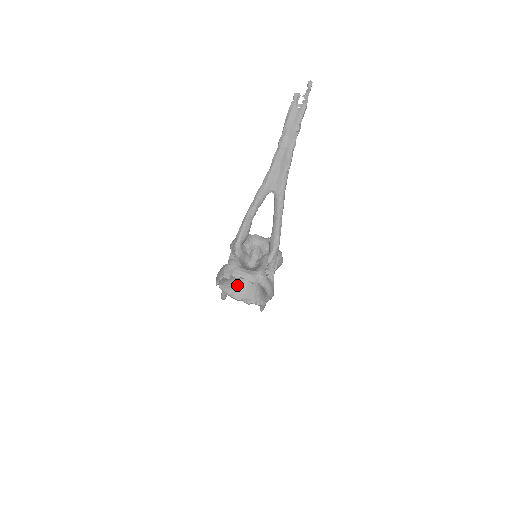
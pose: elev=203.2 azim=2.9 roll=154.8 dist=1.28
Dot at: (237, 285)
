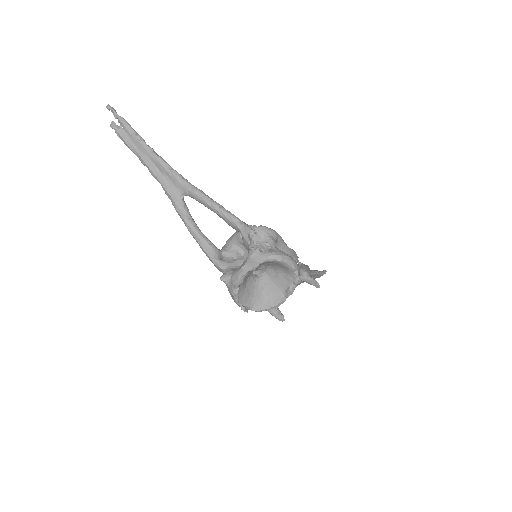
Dot at: (266, 292)
